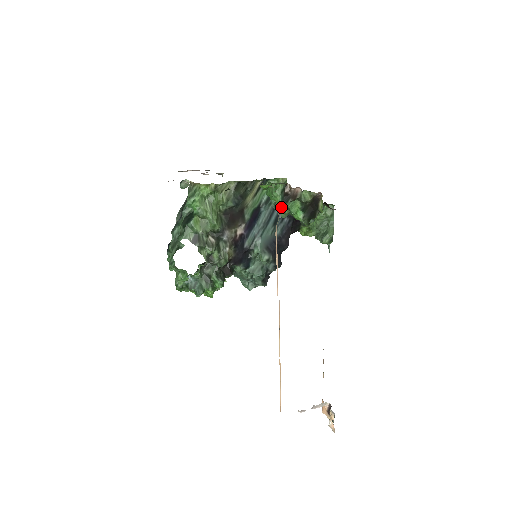
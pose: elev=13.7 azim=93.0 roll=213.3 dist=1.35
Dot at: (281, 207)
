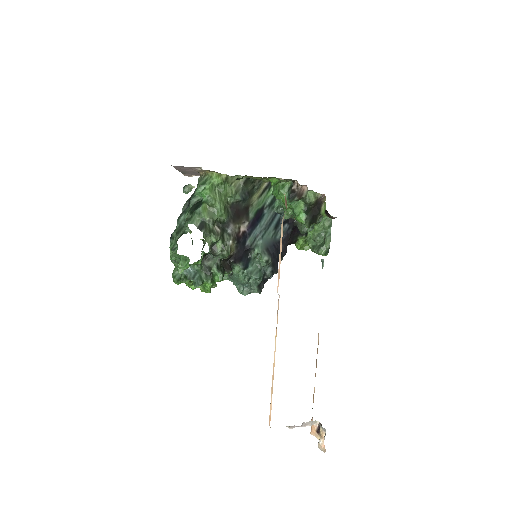
Dot at: (285, 207)
